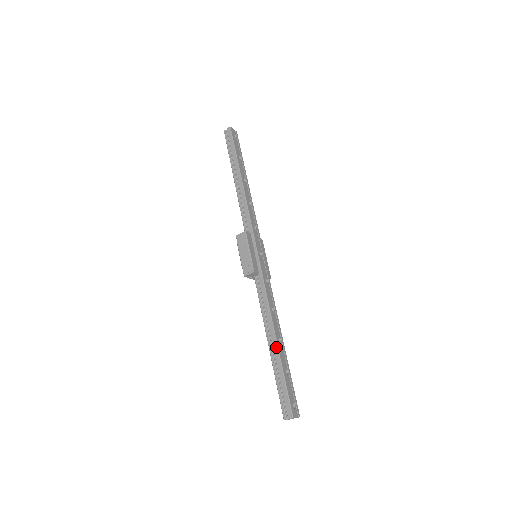
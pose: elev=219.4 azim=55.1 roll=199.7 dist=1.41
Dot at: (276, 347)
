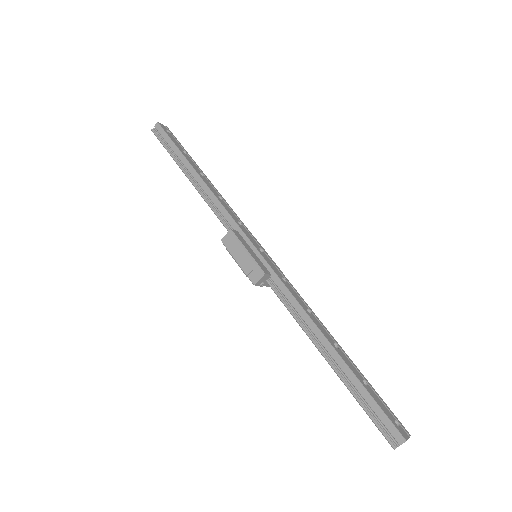
Dot at: (337, 356)
